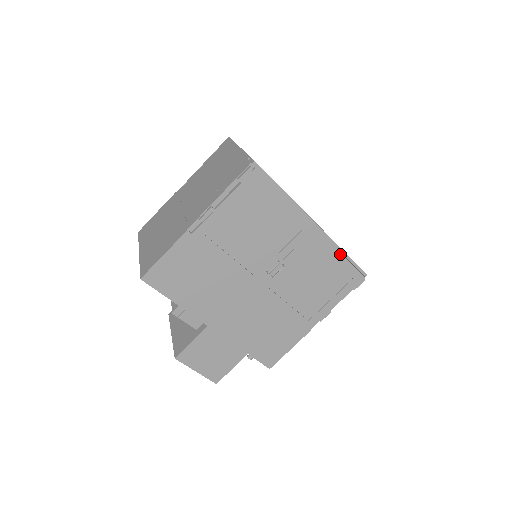
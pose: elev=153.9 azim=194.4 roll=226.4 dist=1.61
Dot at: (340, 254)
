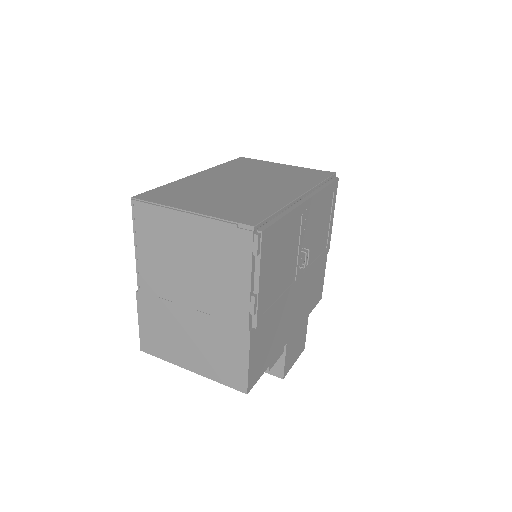
Dot at: (324, 189)
